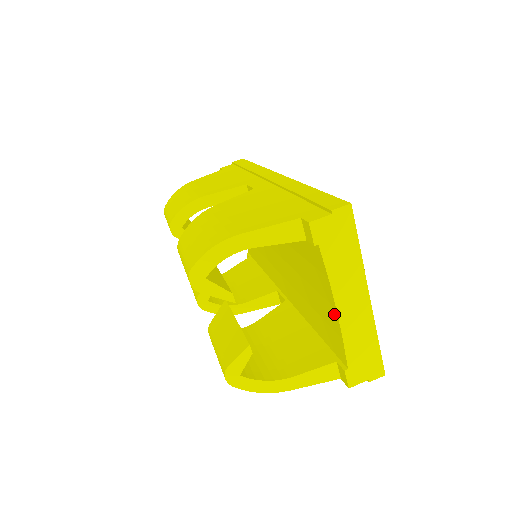
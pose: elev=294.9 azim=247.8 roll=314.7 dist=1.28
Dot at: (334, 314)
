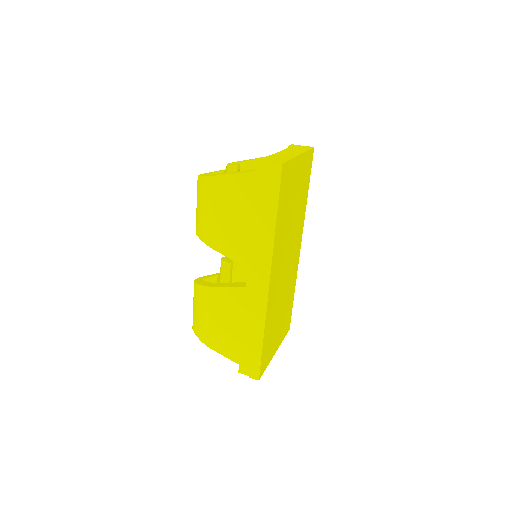
Dot at: occluded
